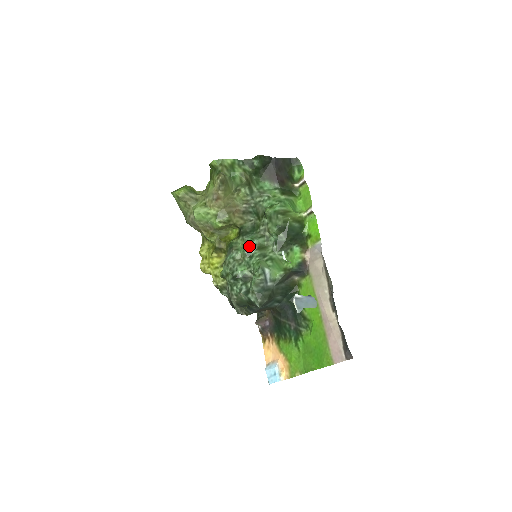
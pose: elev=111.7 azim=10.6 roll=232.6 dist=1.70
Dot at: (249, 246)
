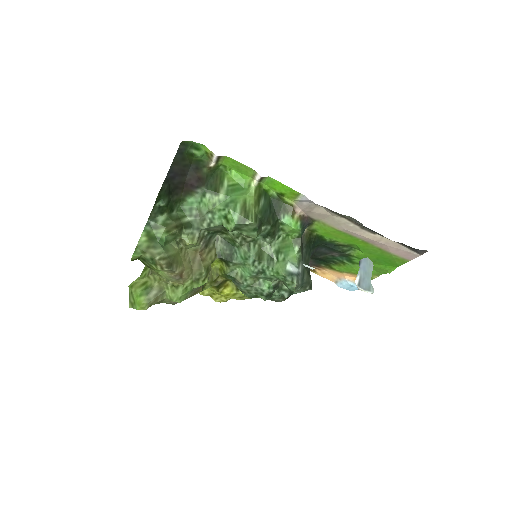
Dot at: (250, 267)
